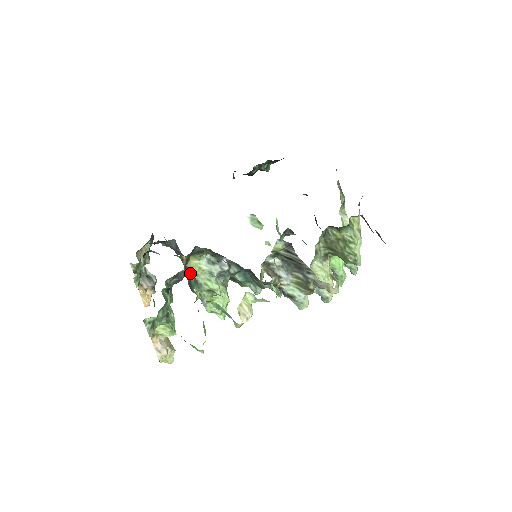
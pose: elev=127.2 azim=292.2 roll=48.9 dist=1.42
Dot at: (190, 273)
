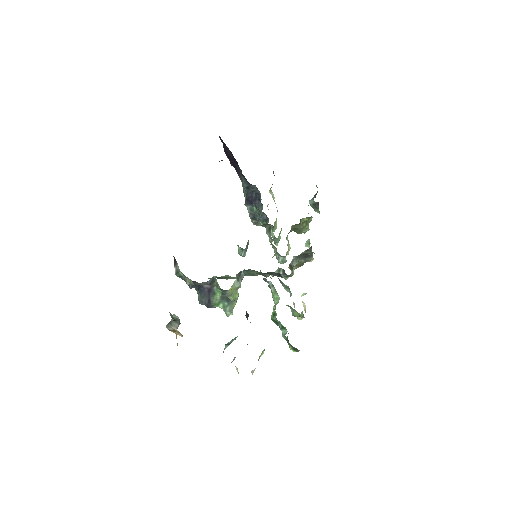
Dot at: (214, 296)
